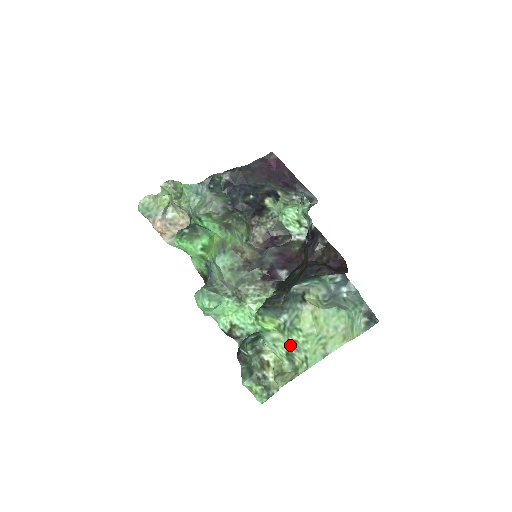
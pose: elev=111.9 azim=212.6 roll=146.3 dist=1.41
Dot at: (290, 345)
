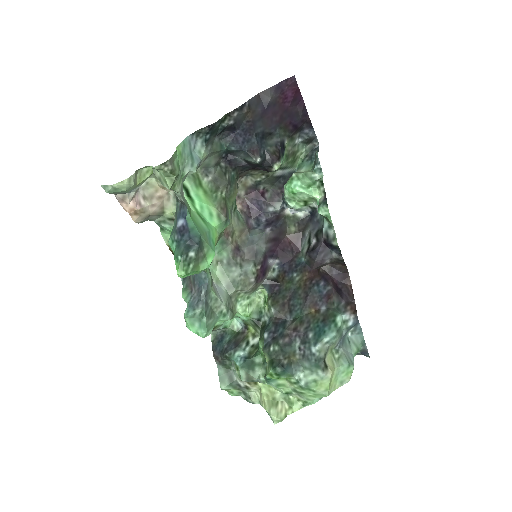
Dot at: (294, 391)
